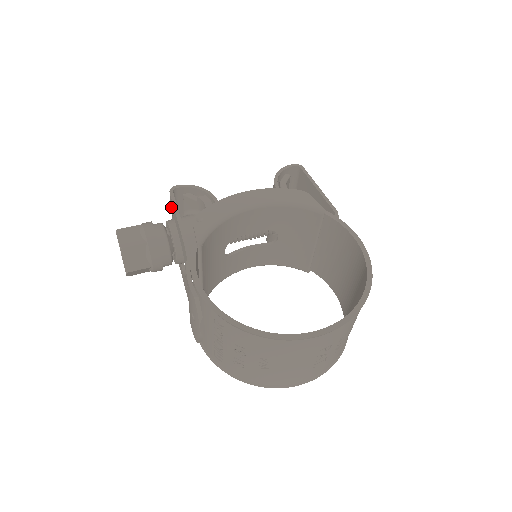
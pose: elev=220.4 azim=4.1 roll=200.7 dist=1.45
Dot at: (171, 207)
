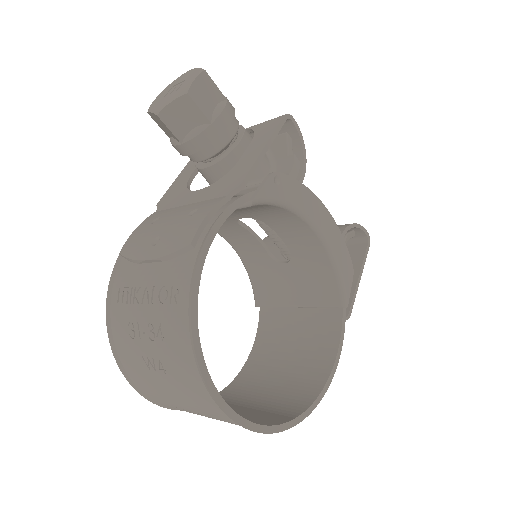
Dot at: (264, 124)
